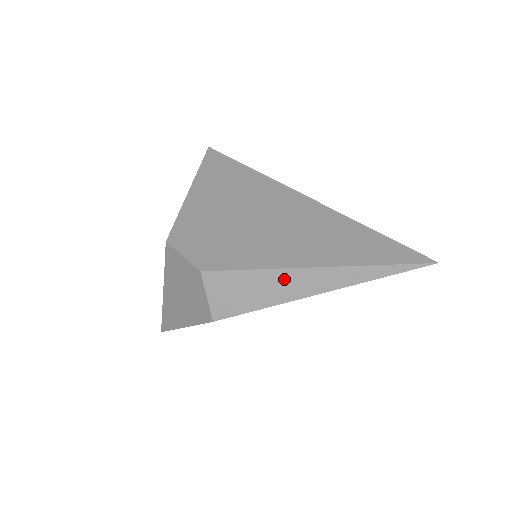
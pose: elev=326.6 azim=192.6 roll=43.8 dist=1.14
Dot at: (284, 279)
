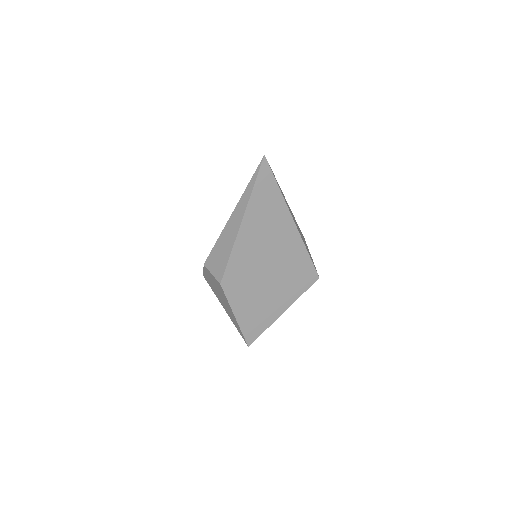
Dot at: (228, 231)
